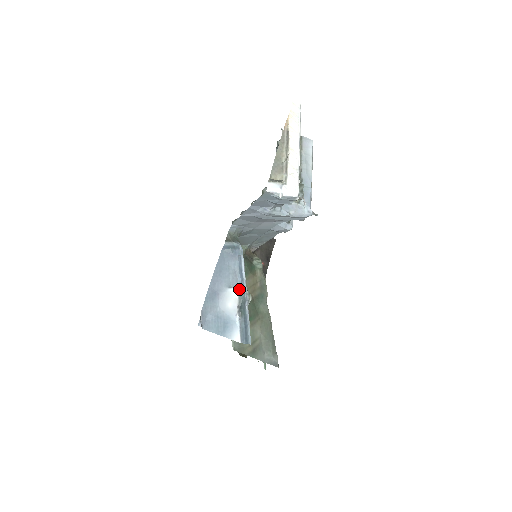
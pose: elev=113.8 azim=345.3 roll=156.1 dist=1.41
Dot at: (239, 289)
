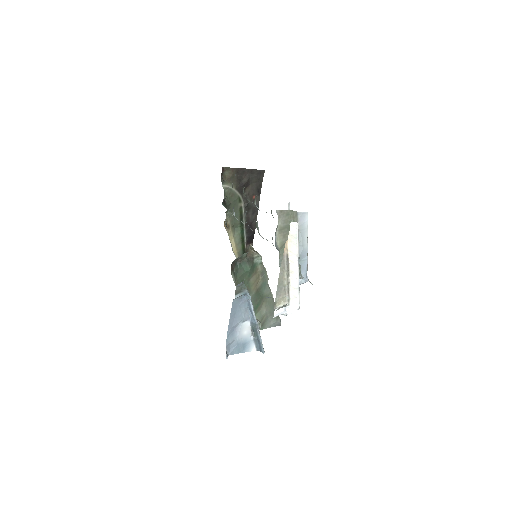
Dot at: (251, 321)
